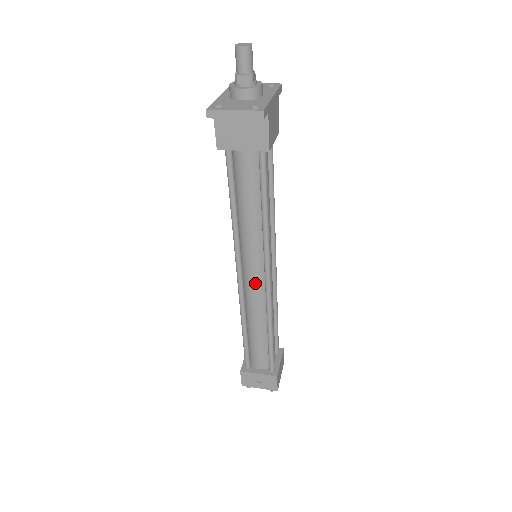
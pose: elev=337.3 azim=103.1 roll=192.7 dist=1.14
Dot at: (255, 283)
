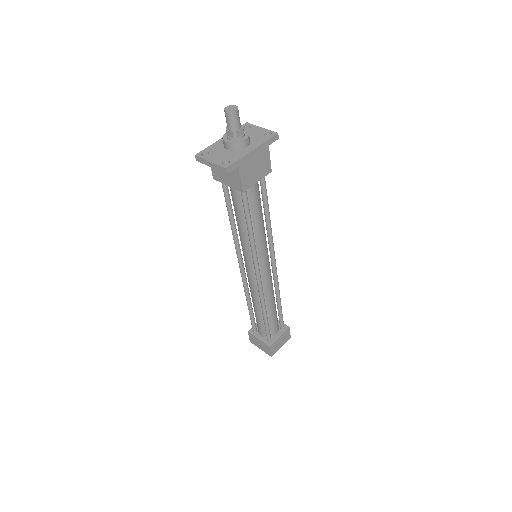
Dot at: (251, 276)
